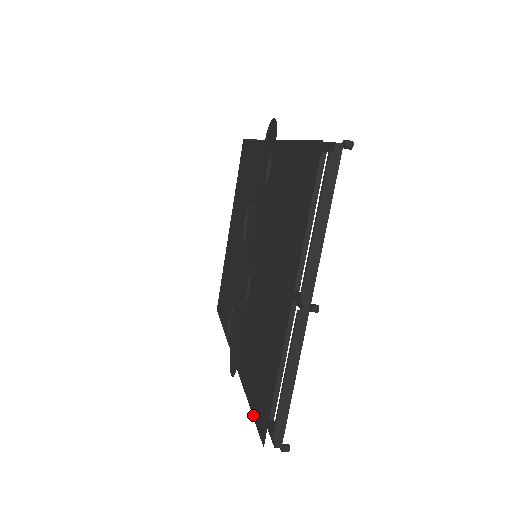
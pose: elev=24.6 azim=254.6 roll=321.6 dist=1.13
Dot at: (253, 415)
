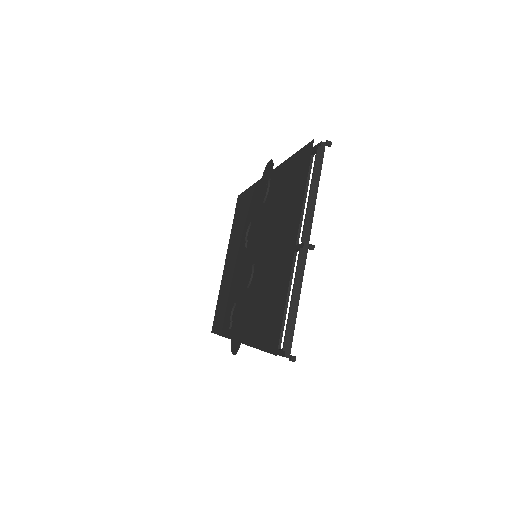
Dot at: (263, 349)
